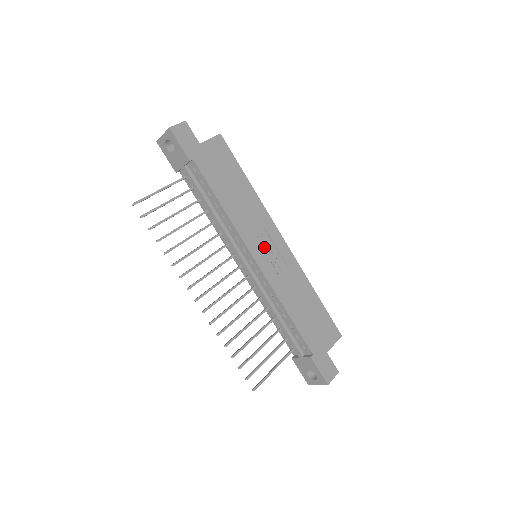
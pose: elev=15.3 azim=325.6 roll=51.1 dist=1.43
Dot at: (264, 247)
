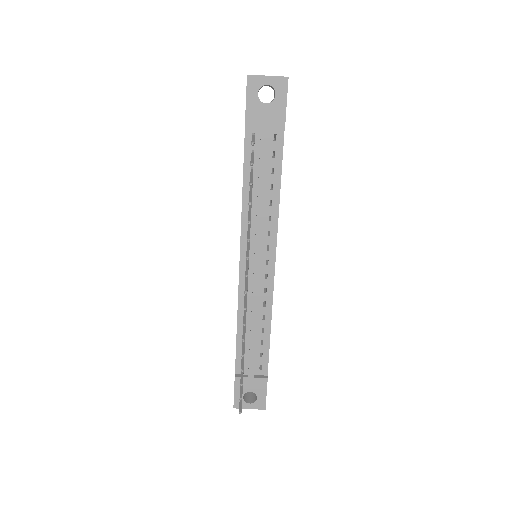
Dot at: occluded
